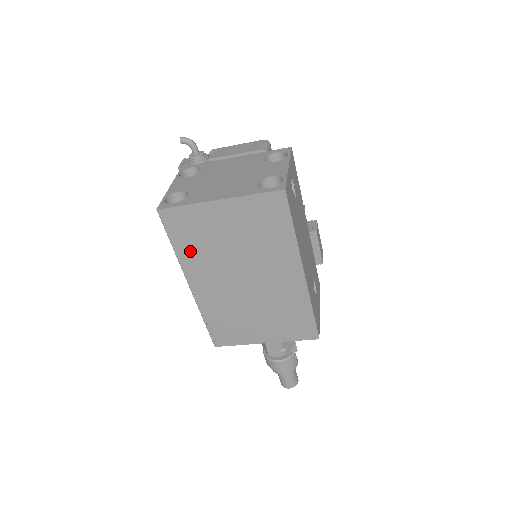
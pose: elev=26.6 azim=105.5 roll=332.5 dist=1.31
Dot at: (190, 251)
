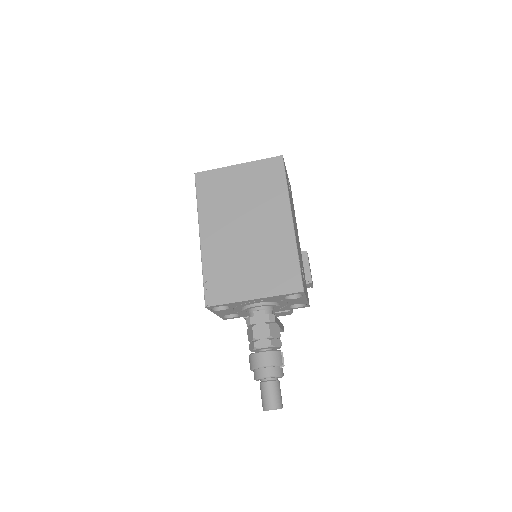
Dot at: (209, 204)
